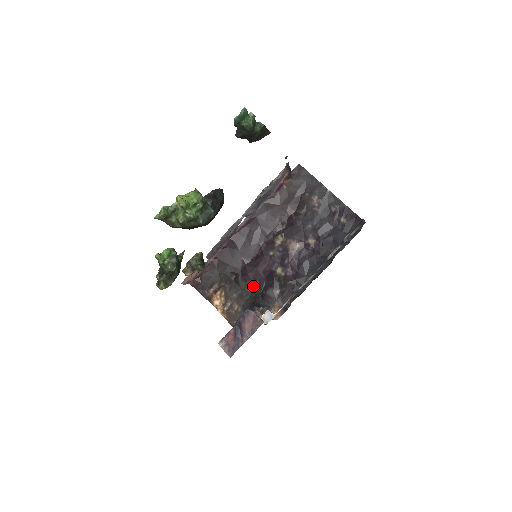
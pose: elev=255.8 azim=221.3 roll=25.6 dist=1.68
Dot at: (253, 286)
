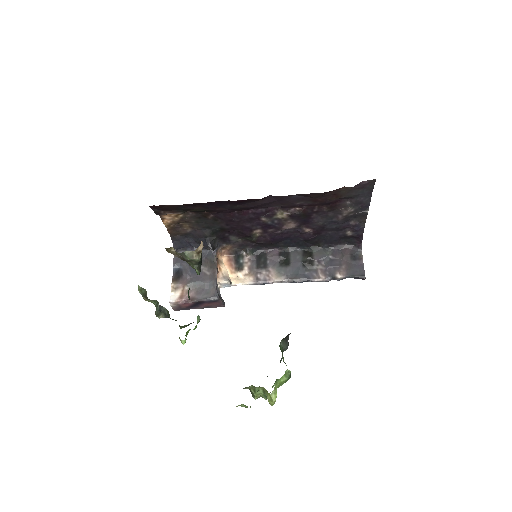
Dot at: (220, 227)
